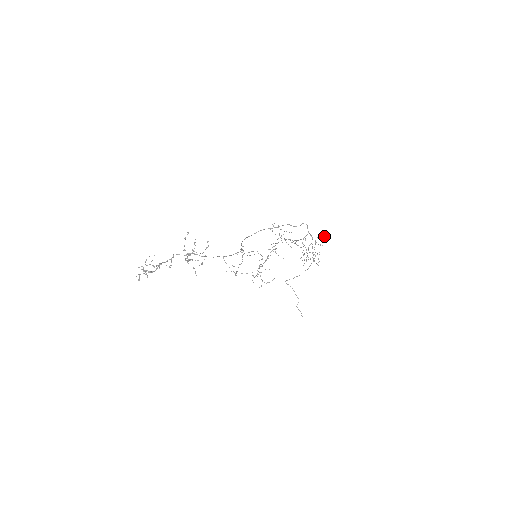
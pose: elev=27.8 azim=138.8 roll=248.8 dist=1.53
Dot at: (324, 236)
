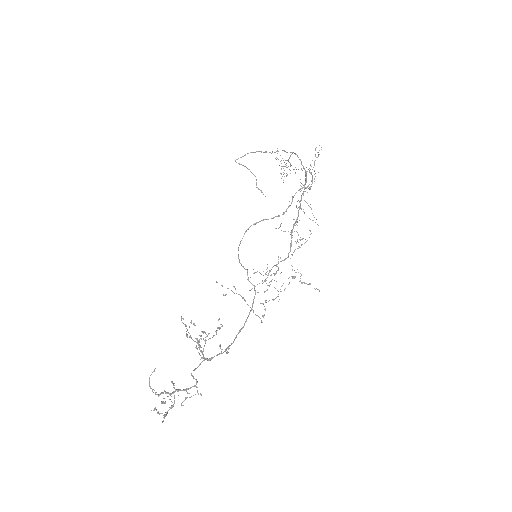
Dot at: (318, 156)
